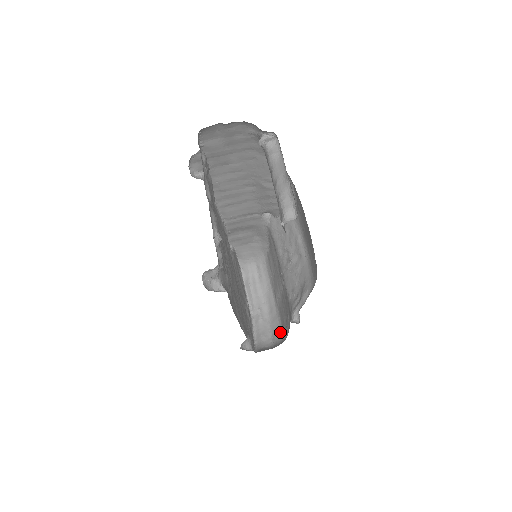
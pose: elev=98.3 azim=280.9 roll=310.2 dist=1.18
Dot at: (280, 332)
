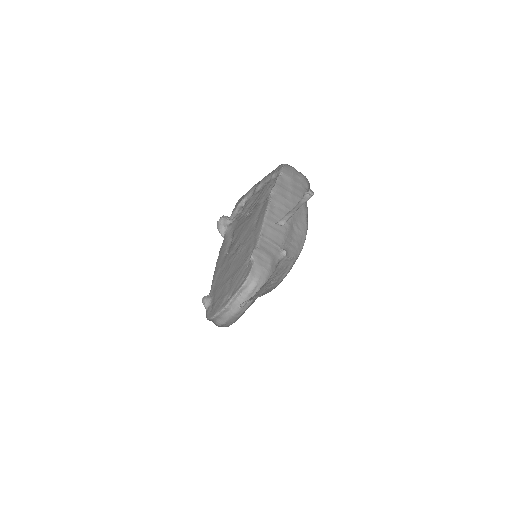
Dot at: occluded
